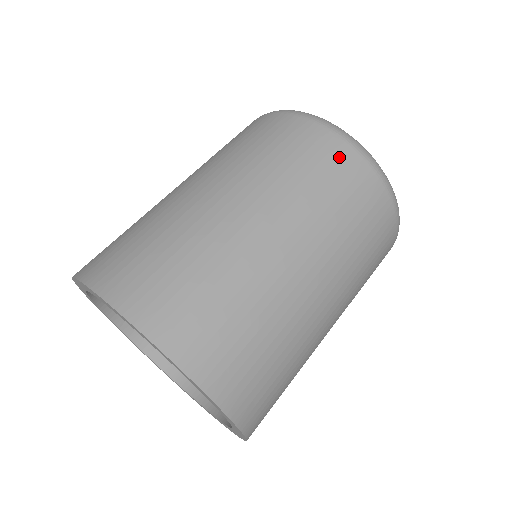
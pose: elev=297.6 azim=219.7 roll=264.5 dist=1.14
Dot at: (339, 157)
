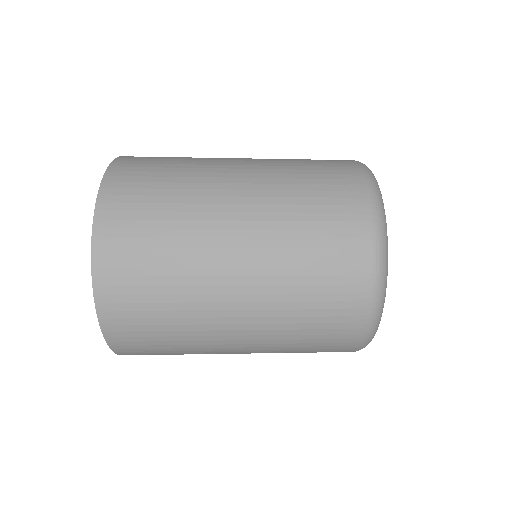
Dot at: occluded
